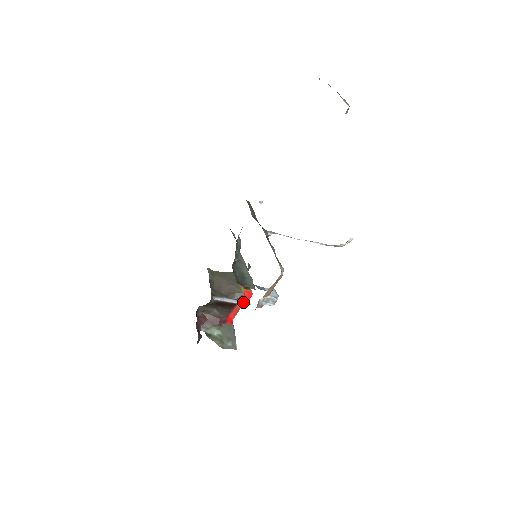
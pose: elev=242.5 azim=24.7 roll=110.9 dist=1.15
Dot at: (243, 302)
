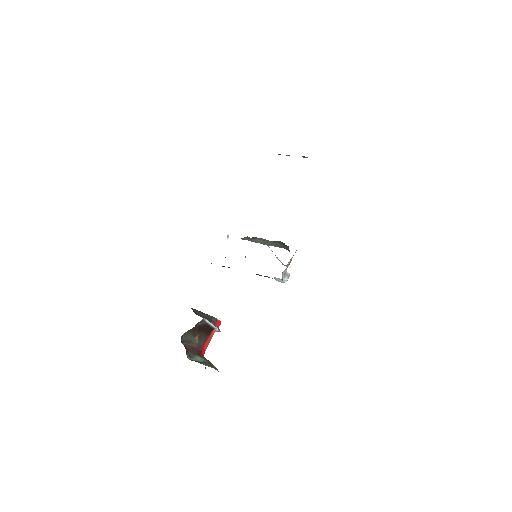
Dot at: (217, 328)
